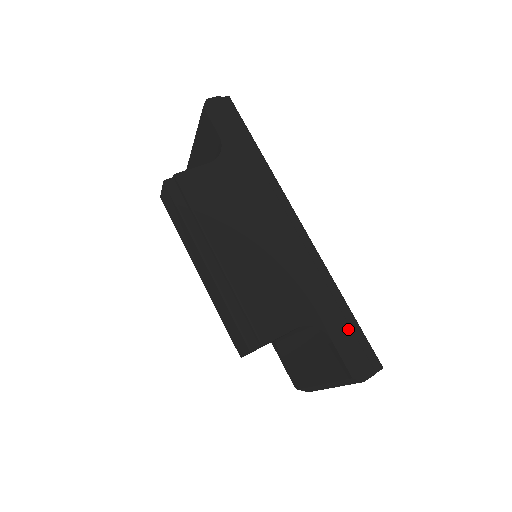
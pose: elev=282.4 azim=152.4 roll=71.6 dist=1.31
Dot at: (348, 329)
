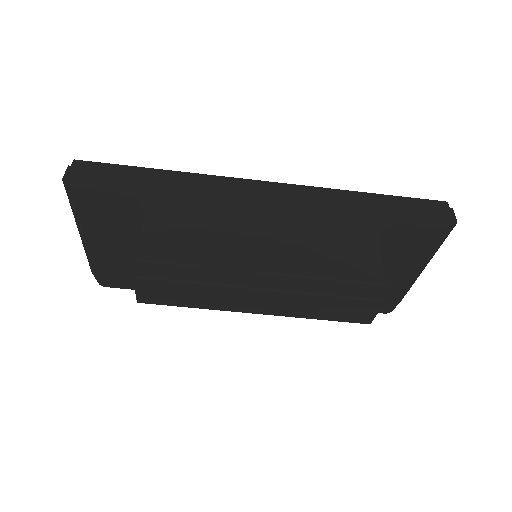
Dot at: (400, 205)
